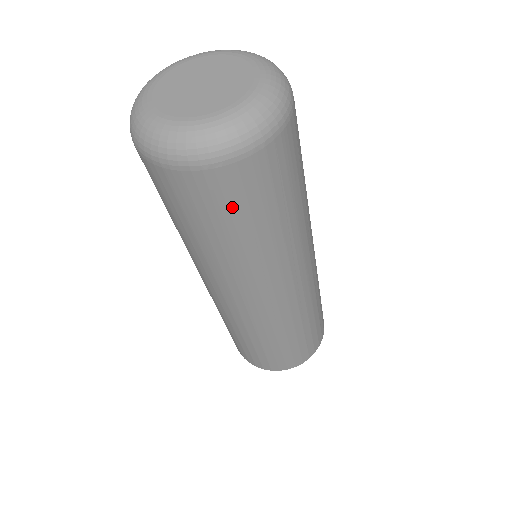
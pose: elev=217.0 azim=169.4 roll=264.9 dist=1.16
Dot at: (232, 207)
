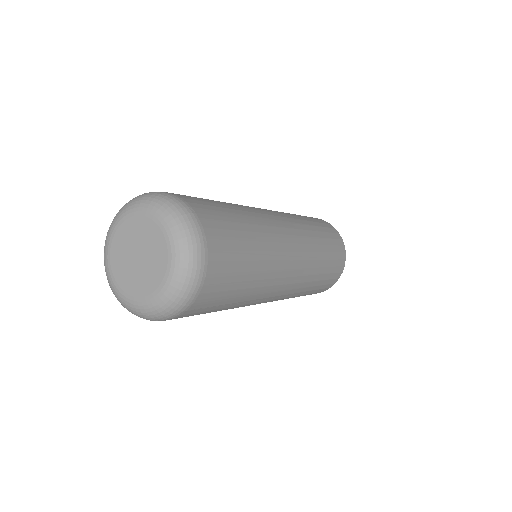
Dot at: occluded
